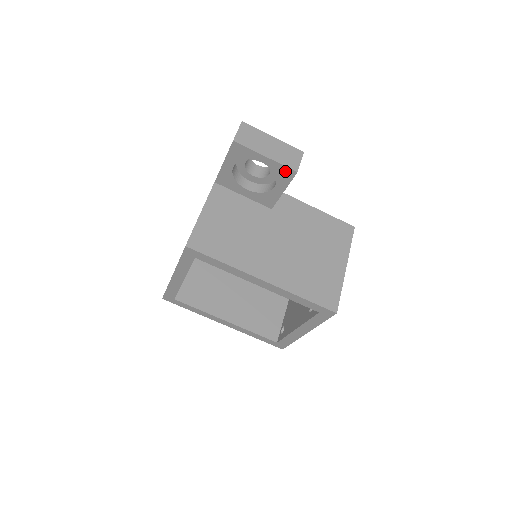
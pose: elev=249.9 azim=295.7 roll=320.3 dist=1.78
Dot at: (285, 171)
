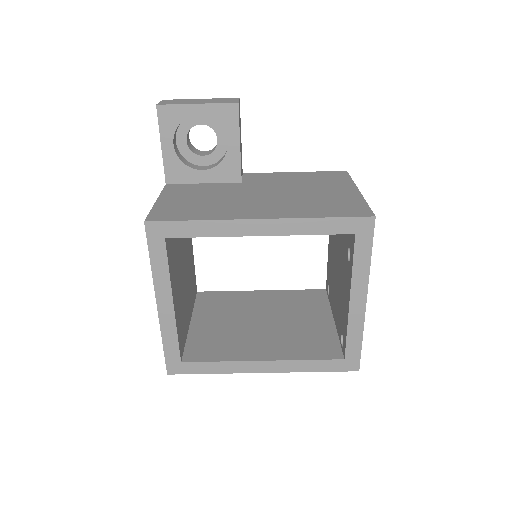
Dot at: (226, 111)
